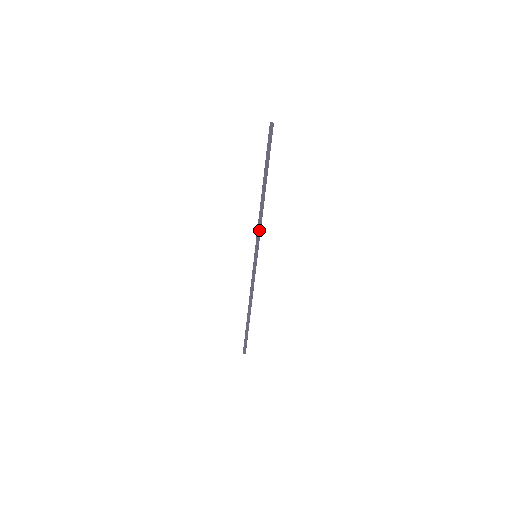
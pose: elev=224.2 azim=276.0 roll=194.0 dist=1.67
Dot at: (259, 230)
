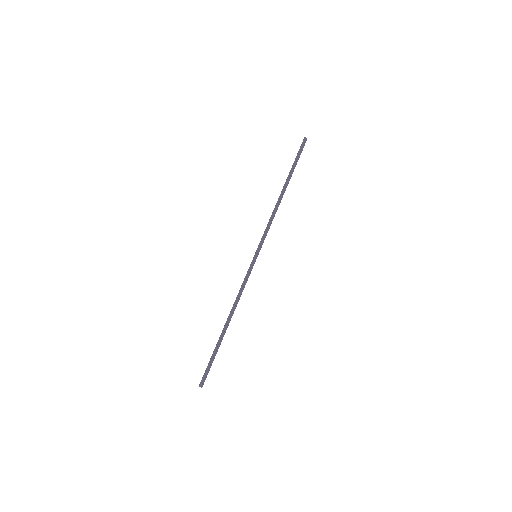
Dot at: (268, 227)
